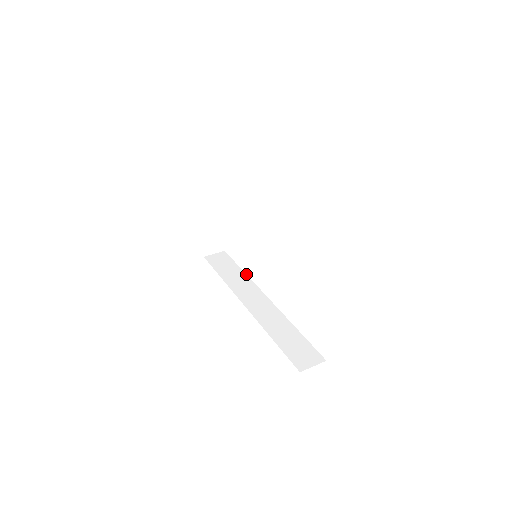
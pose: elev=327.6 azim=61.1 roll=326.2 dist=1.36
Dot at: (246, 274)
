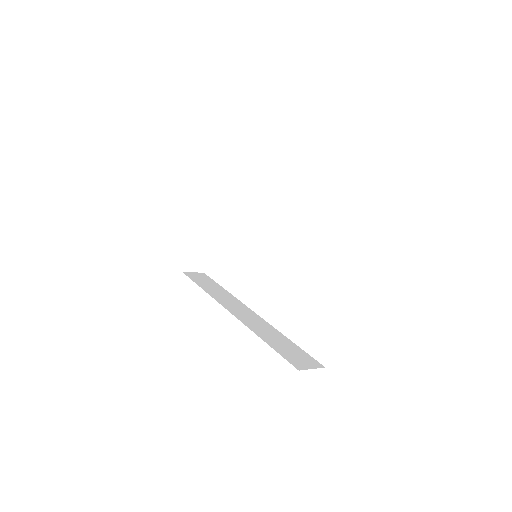
Dot at: occluded
